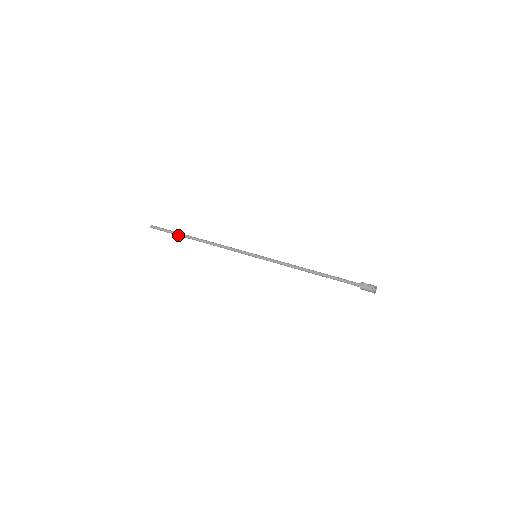
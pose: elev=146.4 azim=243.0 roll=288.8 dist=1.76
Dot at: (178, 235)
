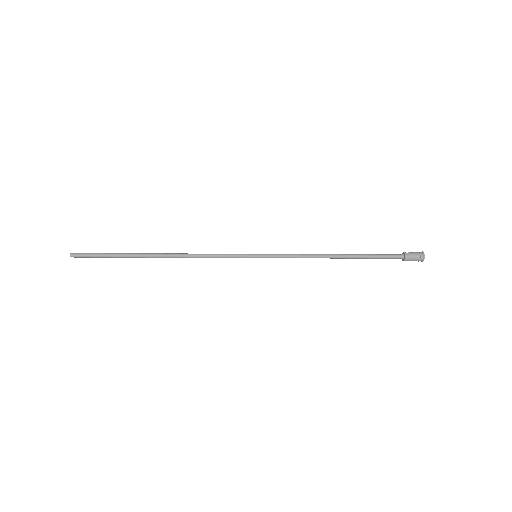
Dot at: (124, 257)
